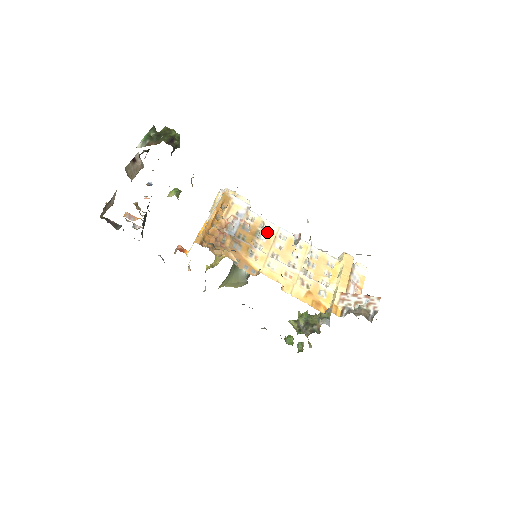
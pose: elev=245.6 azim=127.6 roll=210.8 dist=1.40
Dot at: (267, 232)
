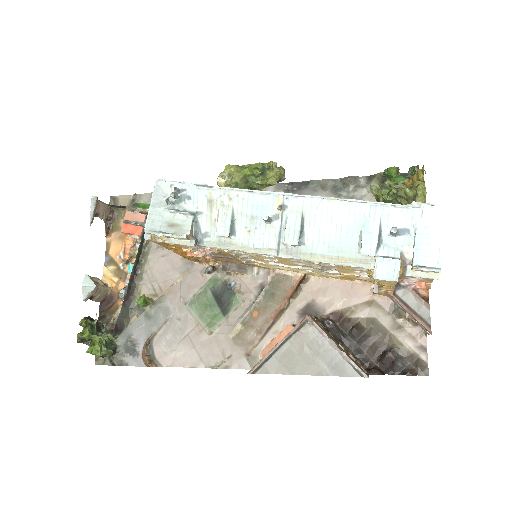
Dot at: (243, 254)
